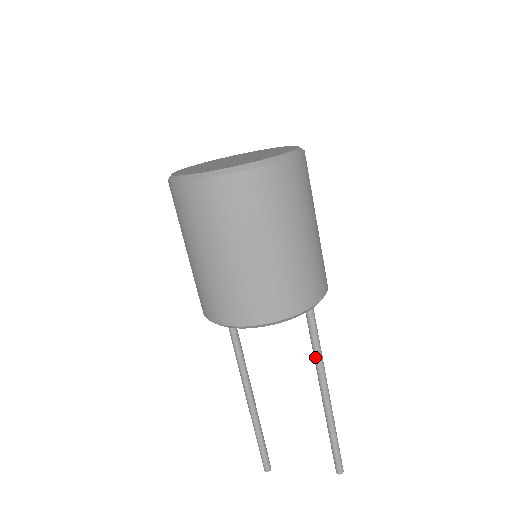
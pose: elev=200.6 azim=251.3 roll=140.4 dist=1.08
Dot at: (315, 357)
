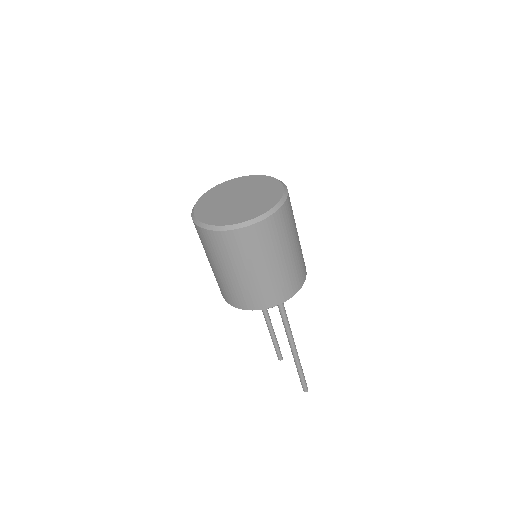
Dot at: (285, 329)
